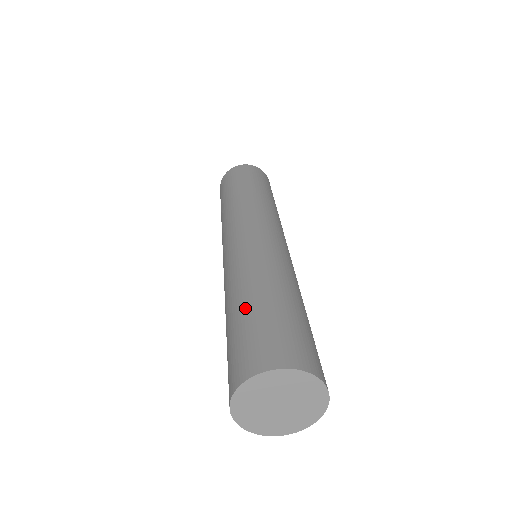
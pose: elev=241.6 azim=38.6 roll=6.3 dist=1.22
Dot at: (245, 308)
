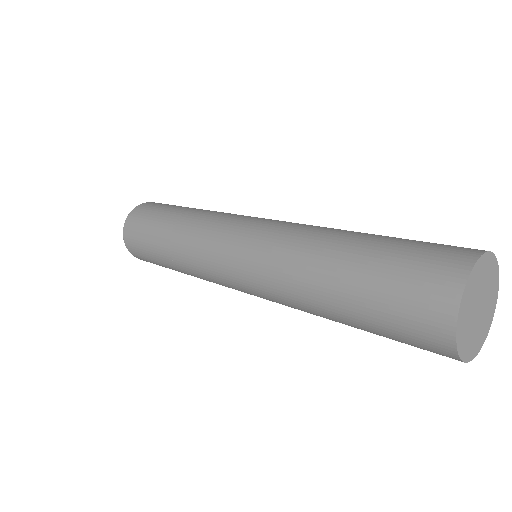
Dot at: (368, 243)
